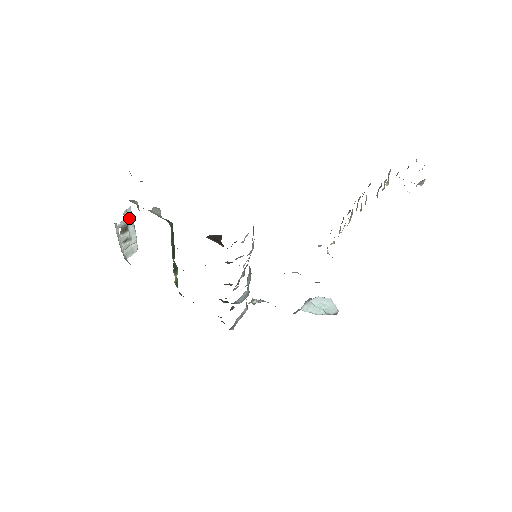
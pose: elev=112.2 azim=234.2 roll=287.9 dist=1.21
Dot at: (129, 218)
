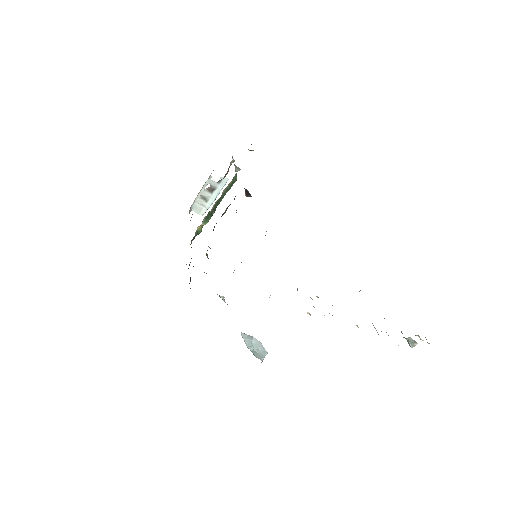
Dot at: (220, 186)
